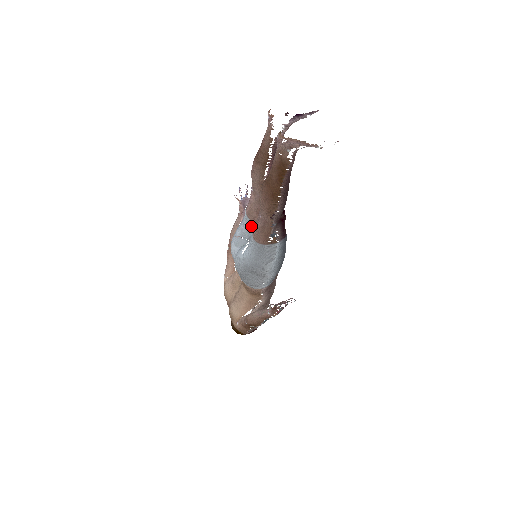
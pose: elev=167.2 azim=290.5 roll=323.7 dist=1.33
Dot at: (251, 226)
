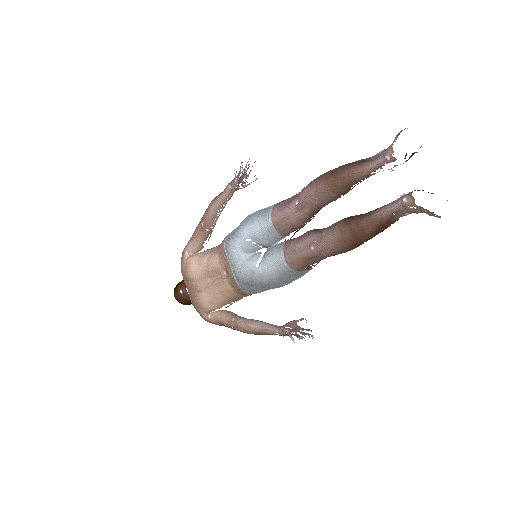
Dot at: (274, 236)
